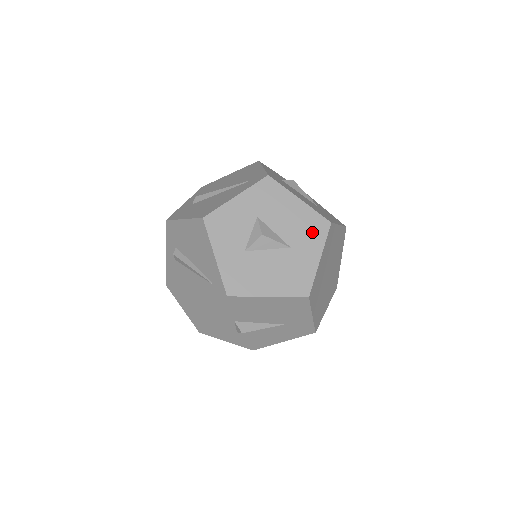
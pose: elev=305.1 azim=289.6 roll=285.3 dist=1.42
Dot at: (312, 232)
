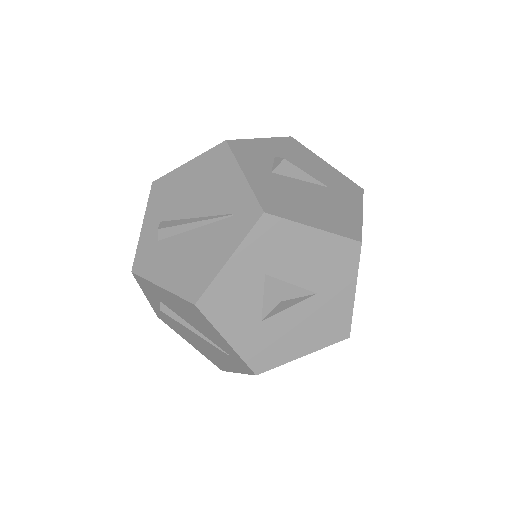
Dot at: (339, 264)
